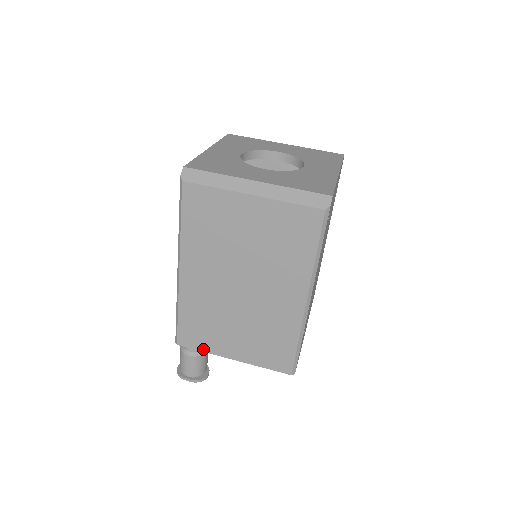
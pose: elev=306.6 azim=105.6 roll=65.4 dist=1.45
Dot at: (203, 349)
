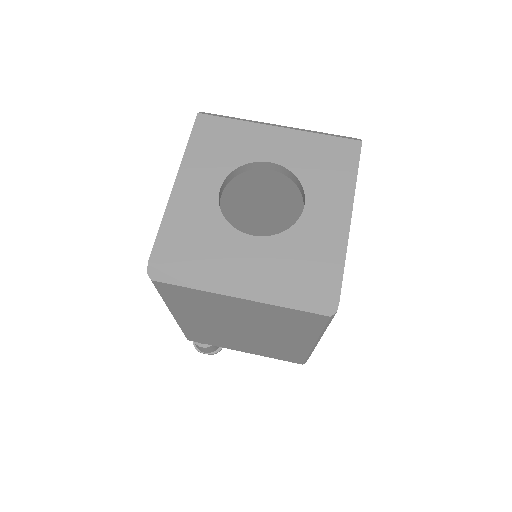
Dot at: (214, 345)
